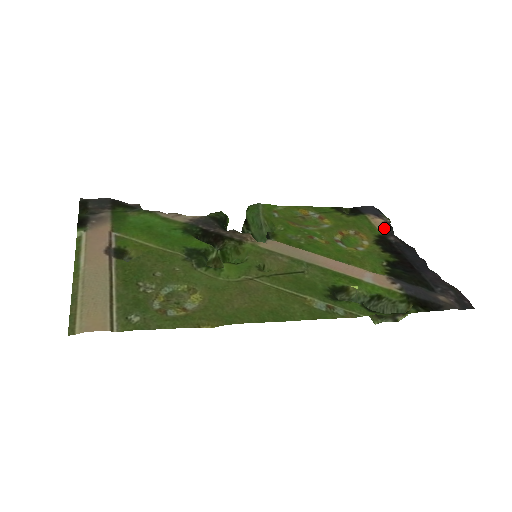
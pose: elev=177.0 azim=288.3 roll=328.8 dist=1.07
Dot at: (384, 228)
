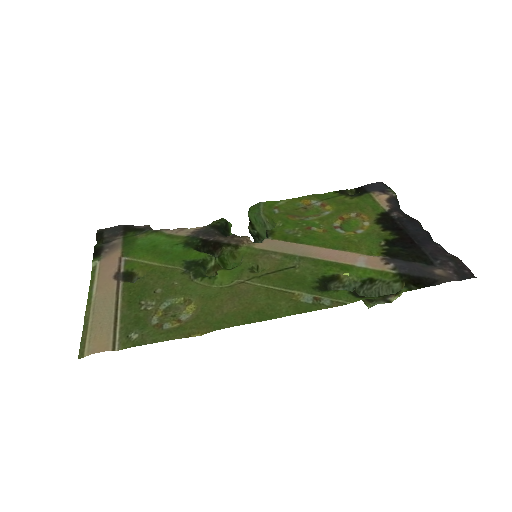
Dot at: (388, 204)
